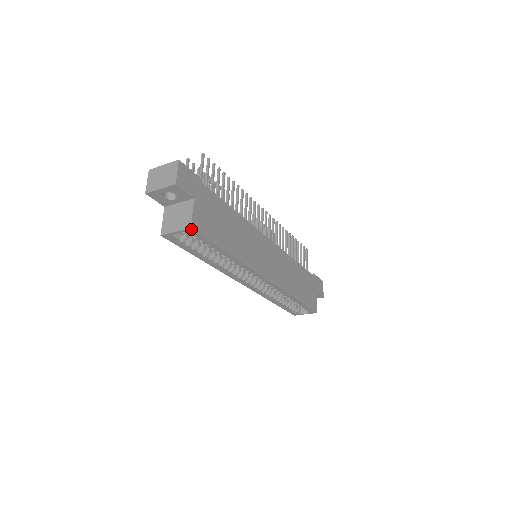
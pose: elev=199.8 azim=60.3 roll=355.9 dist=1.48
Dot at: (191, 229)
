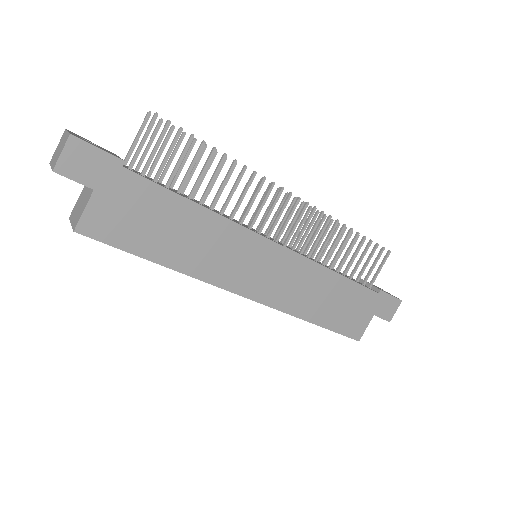
Dot at: (76, 232)
